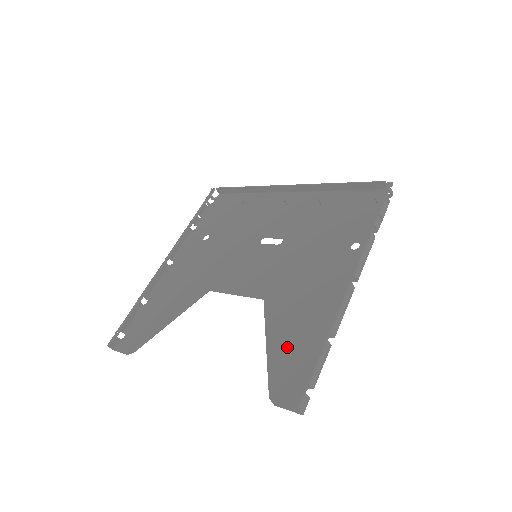
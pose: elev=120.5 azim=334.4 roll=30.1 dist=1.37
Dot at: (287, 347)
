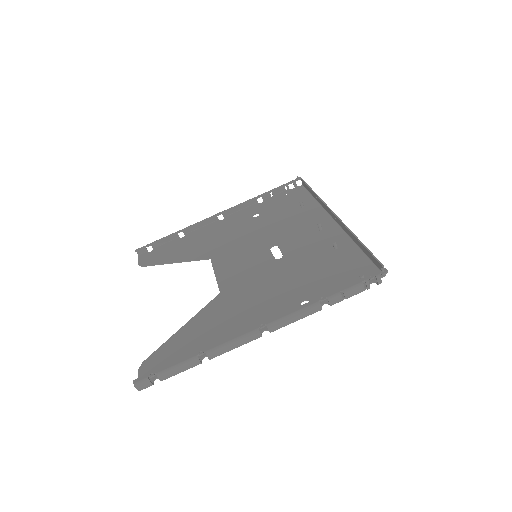
Dot at: (186, 339)
